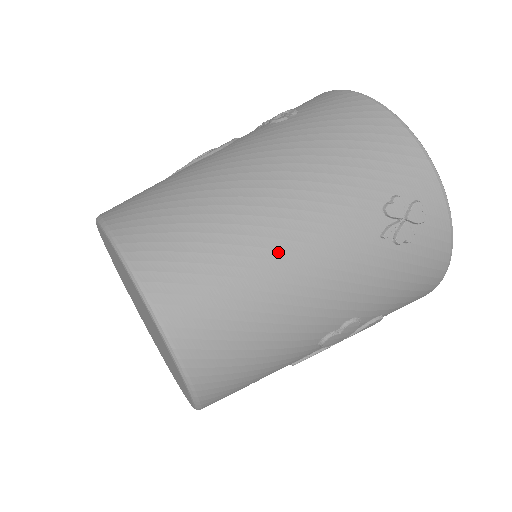
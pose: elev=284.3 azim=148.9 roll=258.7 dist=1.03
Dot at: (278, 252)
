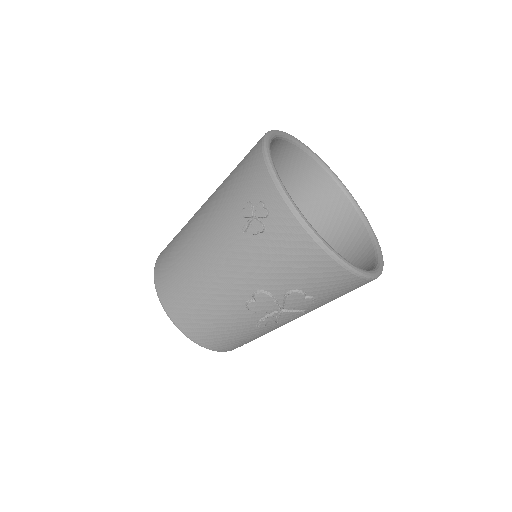
Dot at: (195, 251)
